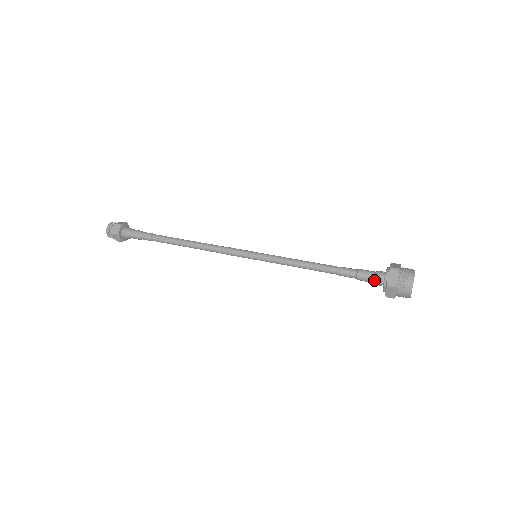
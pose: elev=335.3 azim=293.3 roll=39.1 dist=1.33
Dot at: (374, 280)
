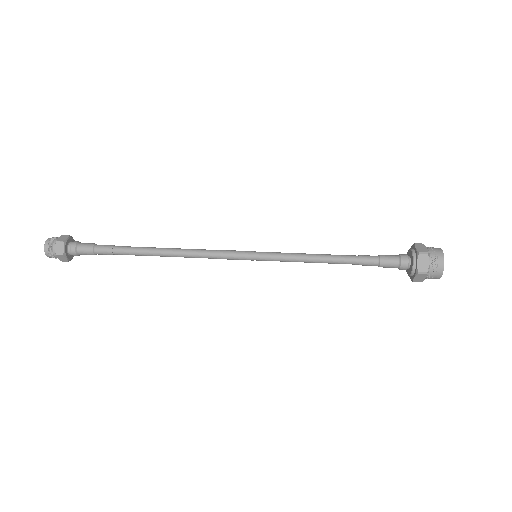
Dot at: (400, 259)
